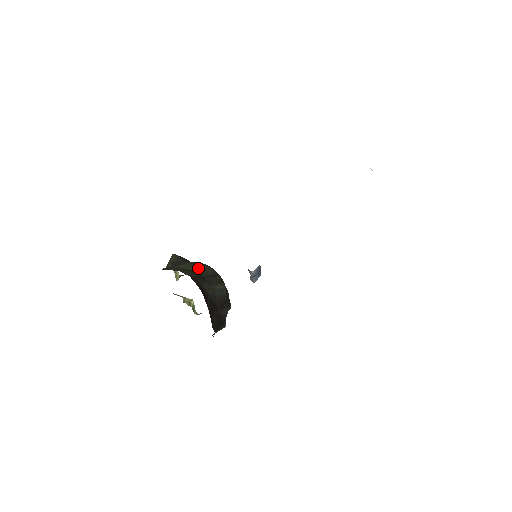
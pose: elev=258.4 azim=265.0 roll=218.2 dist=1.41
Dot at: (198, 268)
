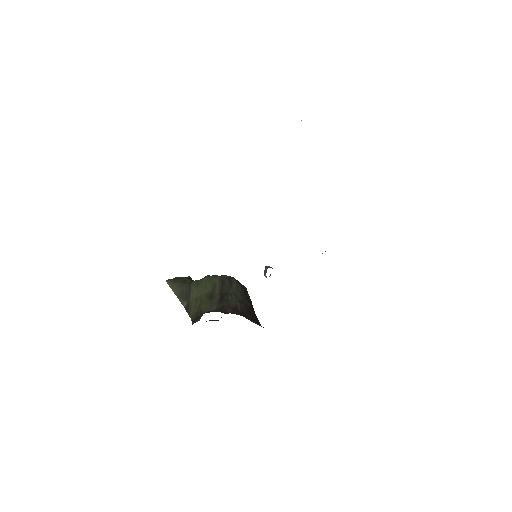
Dot at: (207, 287)
